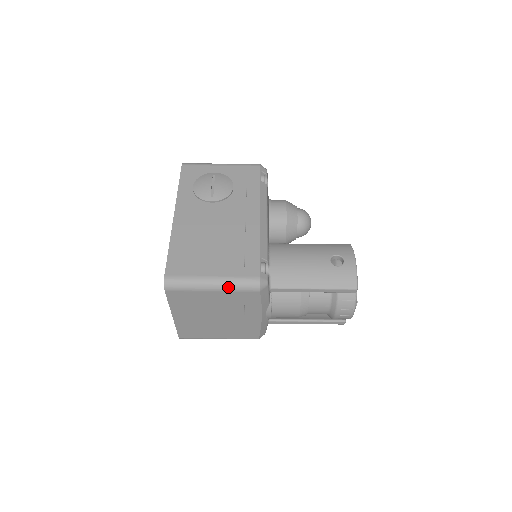
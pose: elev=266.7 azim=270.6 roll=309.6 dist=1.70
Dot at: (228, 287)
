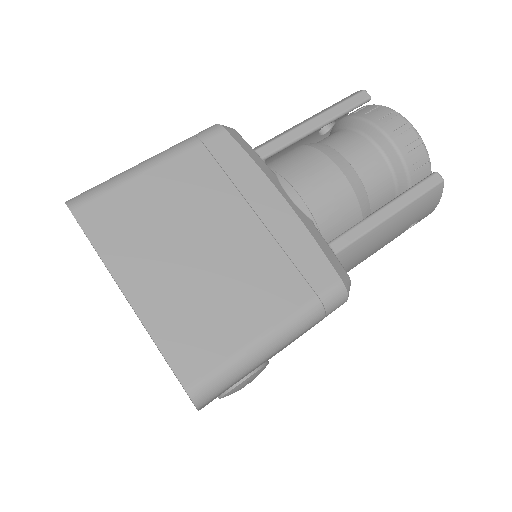
Dot at: (173, 149)
